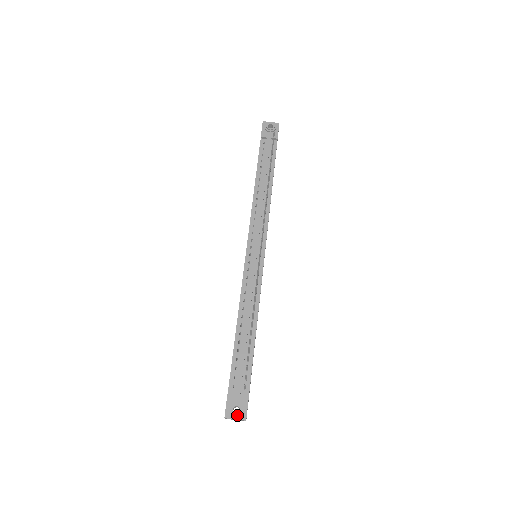
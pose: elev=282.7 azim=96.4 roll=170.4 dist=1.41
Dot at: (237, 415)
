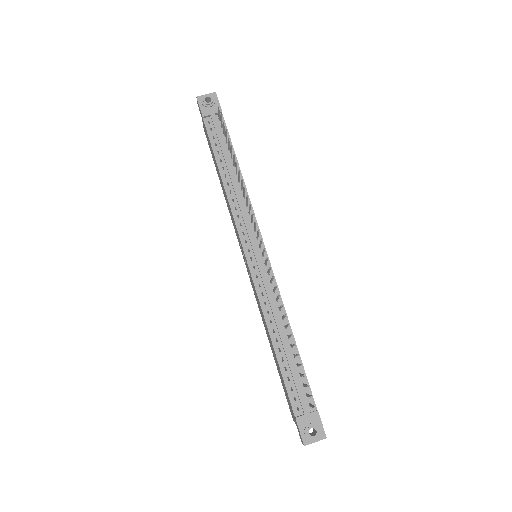
Dot at: (316, 437)
